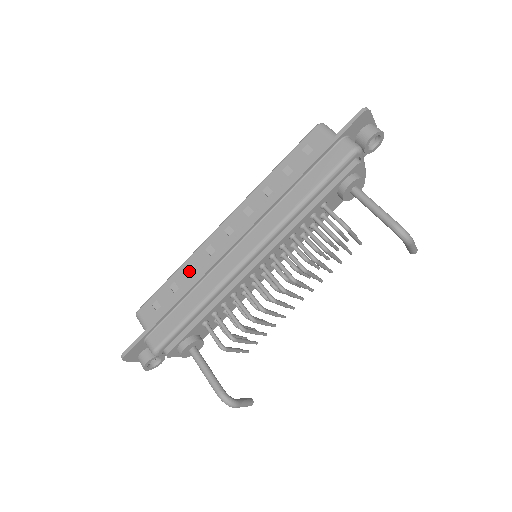
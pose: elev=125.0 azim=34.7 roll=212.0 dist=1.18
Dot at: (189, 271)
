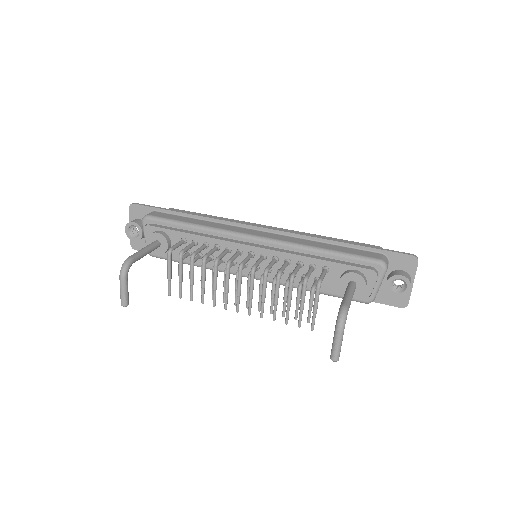
Dot at: occluded
